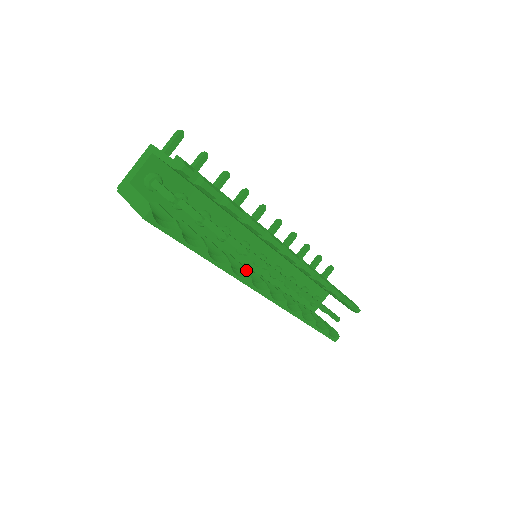
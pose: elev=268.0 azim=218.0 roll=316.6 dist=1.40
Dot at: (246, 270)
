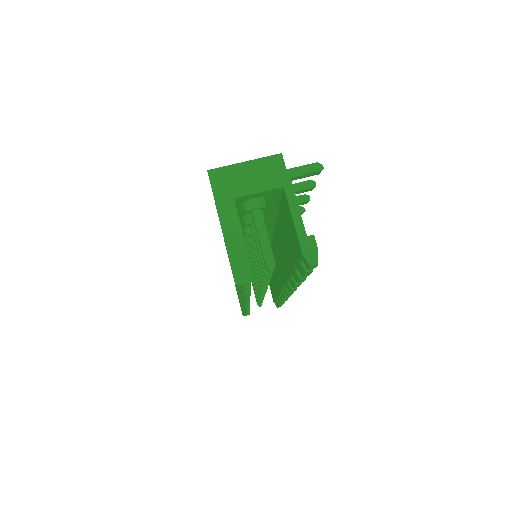
Dot at: occluded
